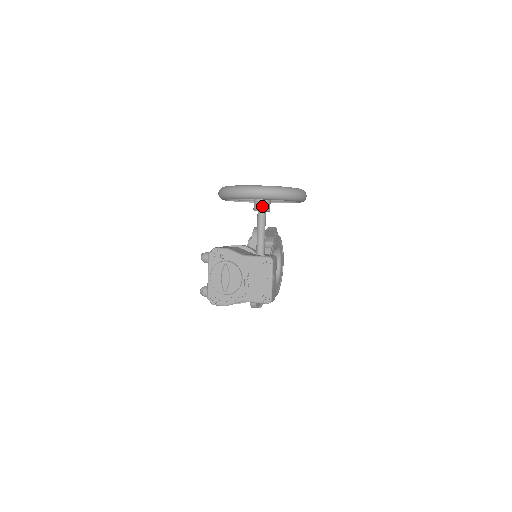
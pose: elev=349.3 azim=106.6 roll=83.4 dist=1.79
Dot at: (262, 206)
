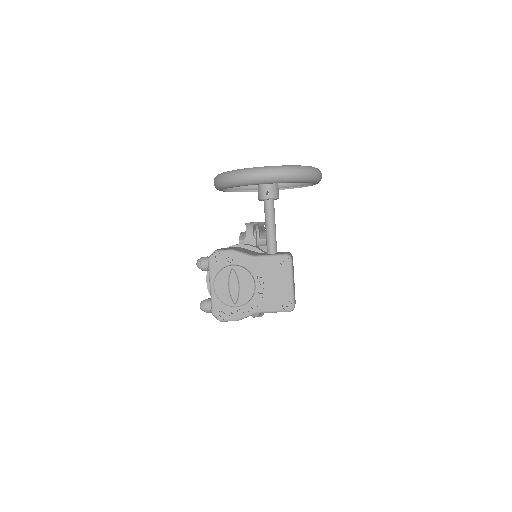
Dot at: (270, 193)
